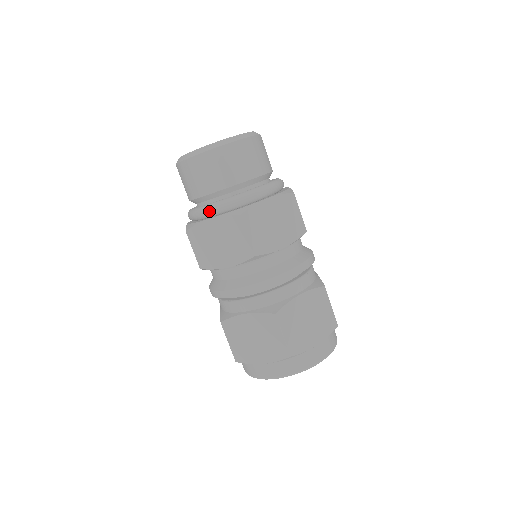
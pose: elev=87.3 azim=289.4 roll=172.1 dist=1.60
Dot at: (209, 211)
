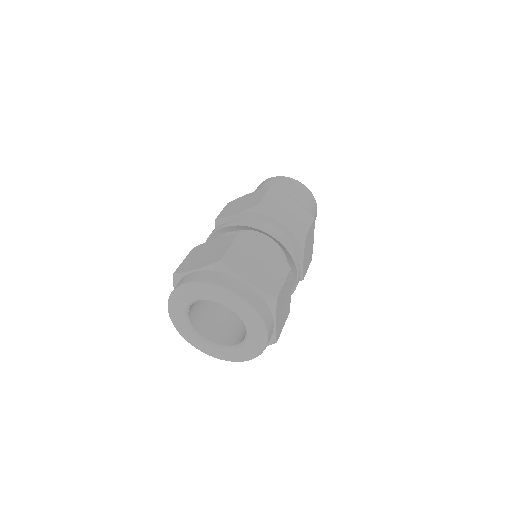
Dot at: occluded
